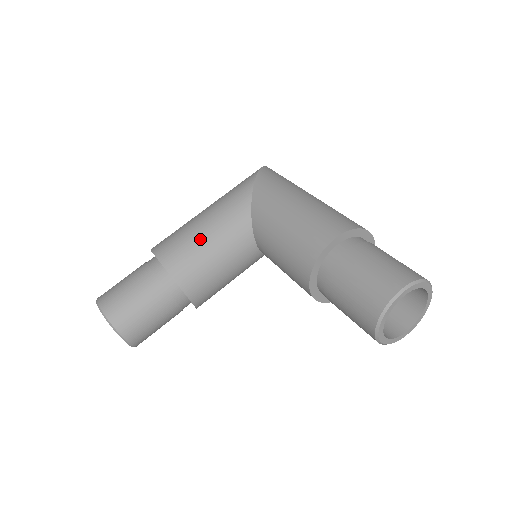
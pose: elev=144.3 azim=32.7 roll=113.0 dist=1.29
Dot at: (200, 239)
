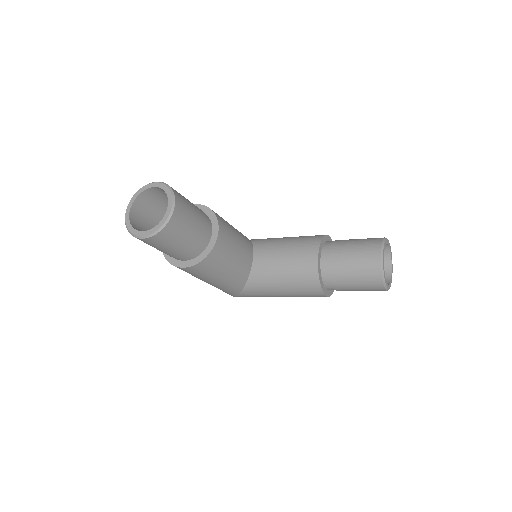
Dot at: occluded
